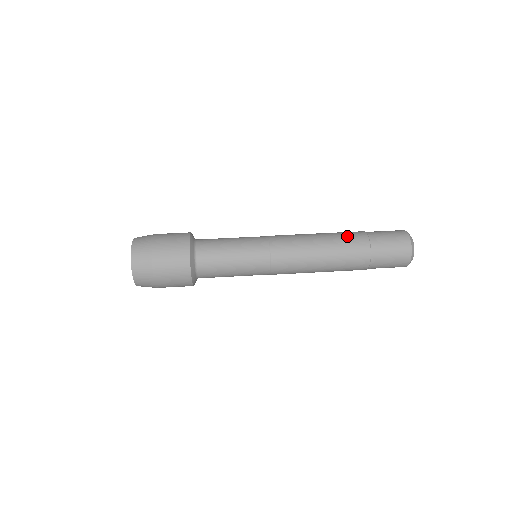
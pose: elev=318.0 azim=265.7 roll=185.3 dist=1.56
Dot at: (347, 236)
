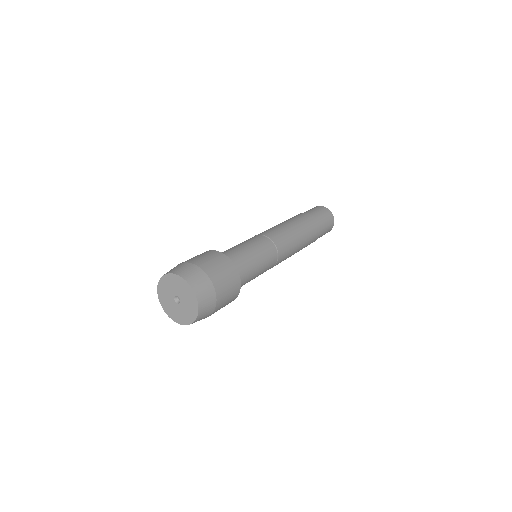
Dot at: (294, 217)
